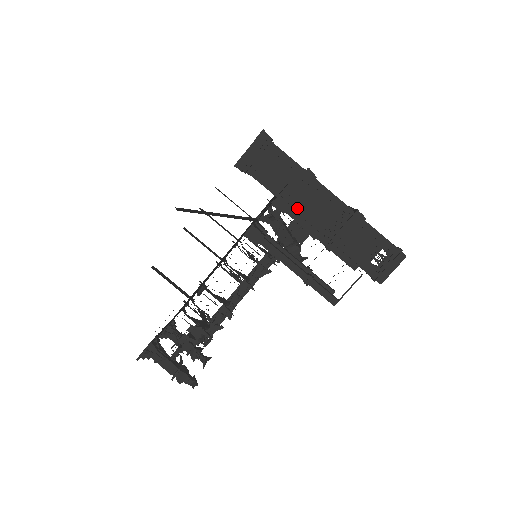
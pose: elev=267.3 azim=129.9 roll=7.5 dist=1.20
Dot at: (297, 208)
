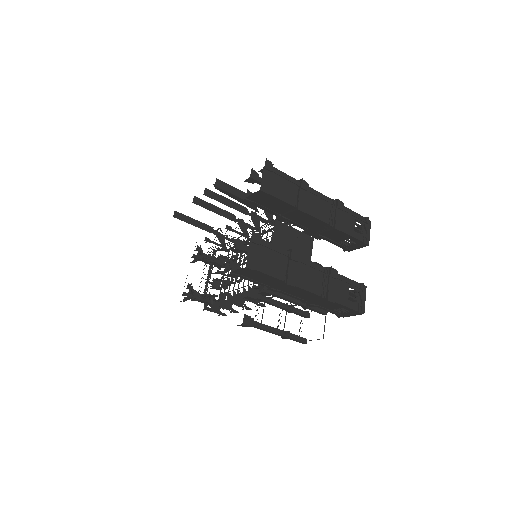
Dot at: (280, 291)
